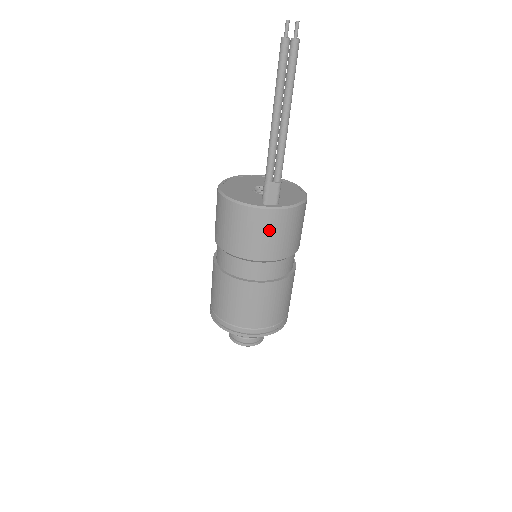
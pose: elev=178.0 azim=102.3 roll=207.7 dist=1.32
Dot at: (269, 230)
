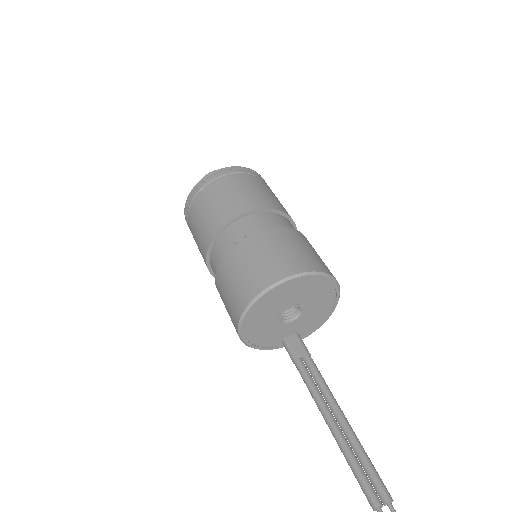
Dot at: occluded
